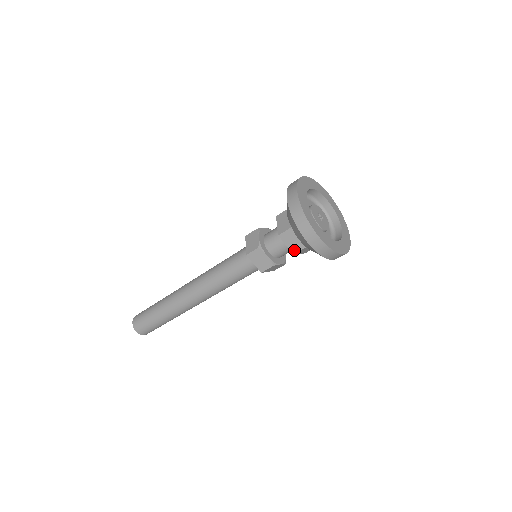
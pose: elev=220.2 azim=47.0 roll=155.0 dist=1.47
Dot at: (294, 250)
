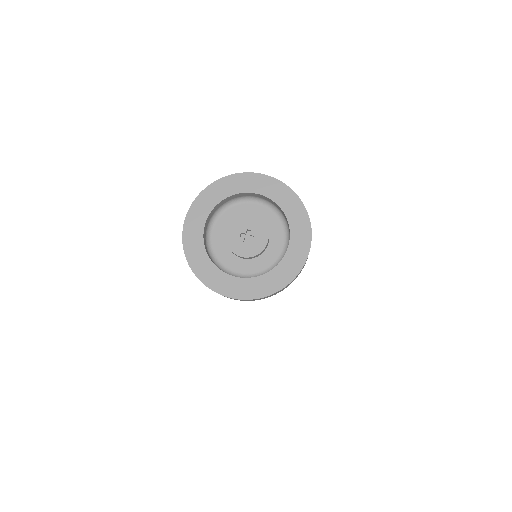
Dot at: occluded
